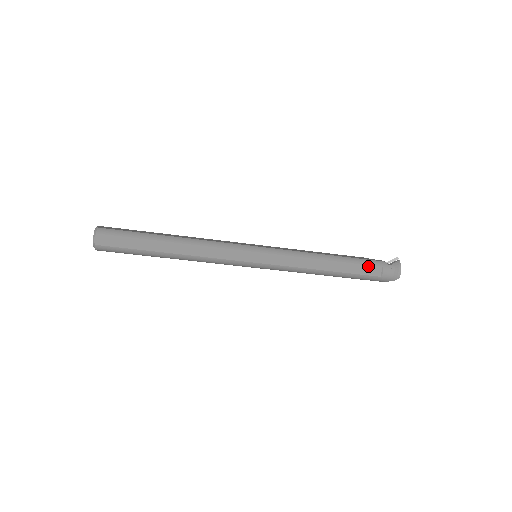
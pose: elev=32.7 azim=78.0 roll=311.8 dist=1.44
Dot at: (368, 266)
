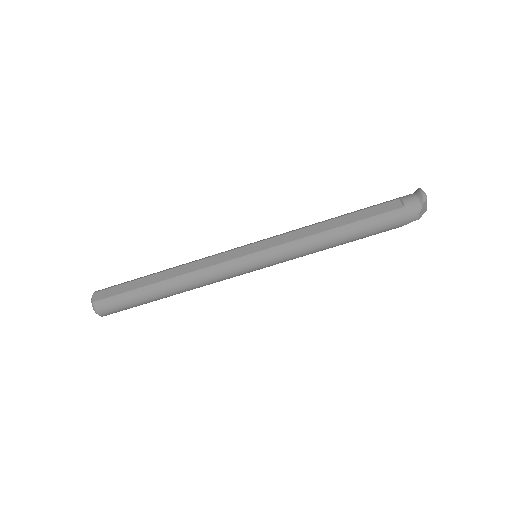
Dot at: (381, 205)
